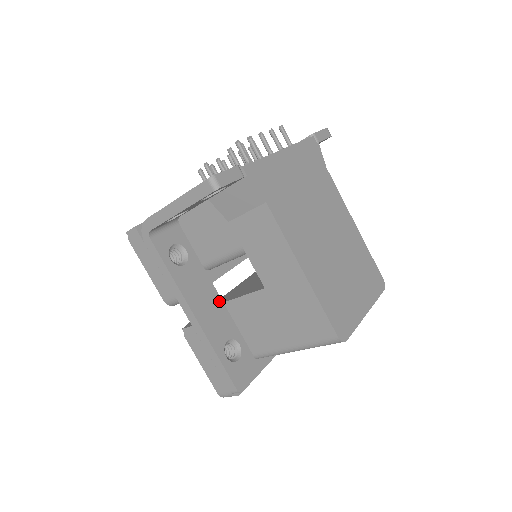
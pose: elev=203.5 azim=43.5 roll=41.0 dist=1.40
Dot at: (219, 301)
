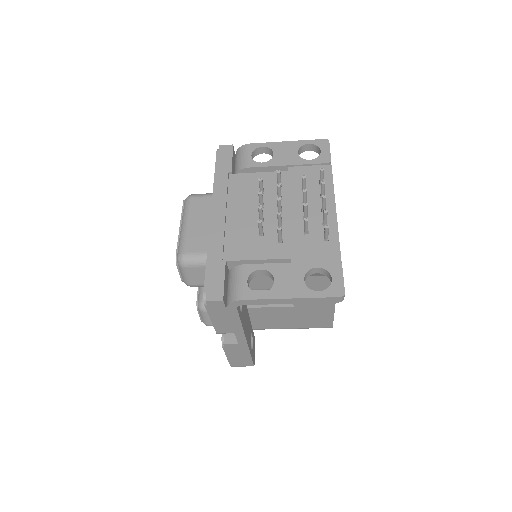
Dot at: (248, 313)
